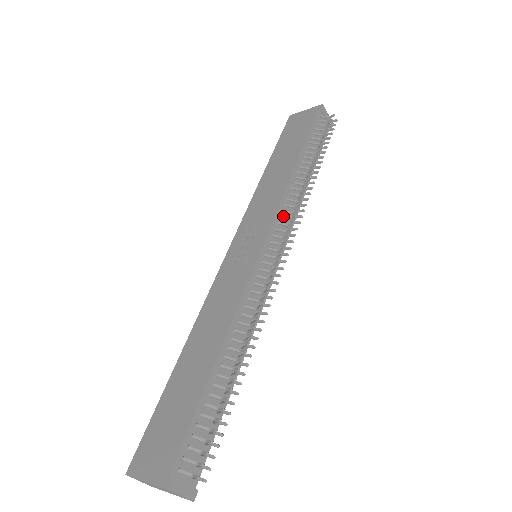
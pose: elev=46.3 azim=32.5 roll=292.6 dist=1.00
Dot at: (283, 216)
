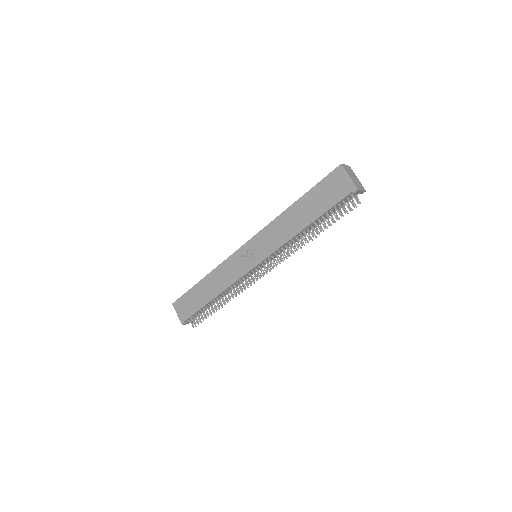
Dot at: (278, 251)
